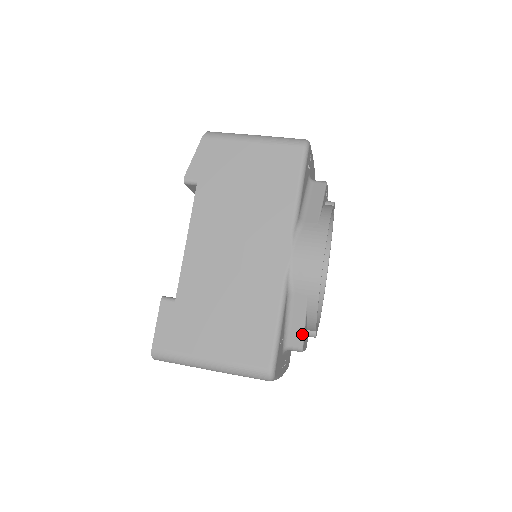
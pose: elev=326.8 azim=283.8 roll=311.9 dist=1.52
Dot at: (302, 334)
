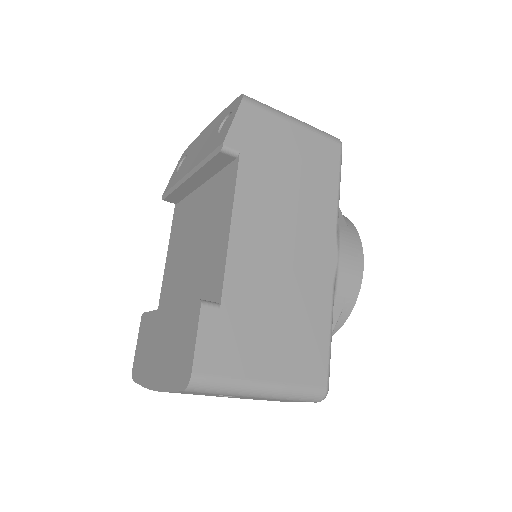
Dot at: occluded
